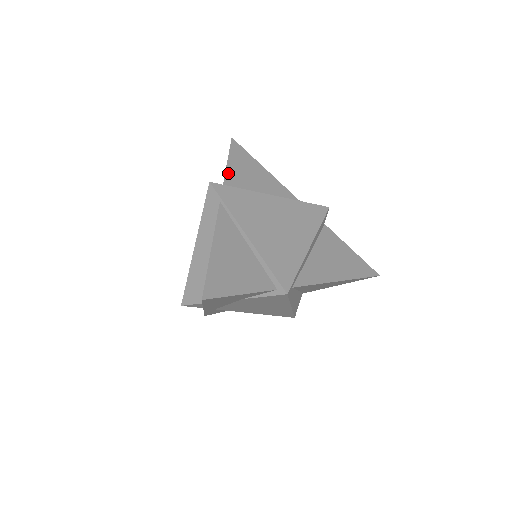
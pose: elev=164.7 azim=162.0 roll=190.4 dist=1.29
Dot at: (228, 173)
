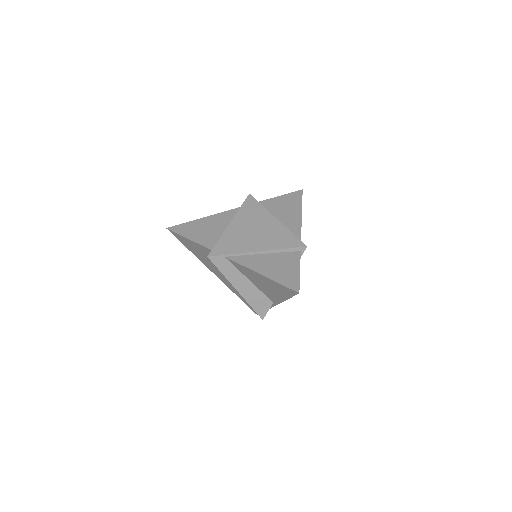
Dot at: (200, 243)
